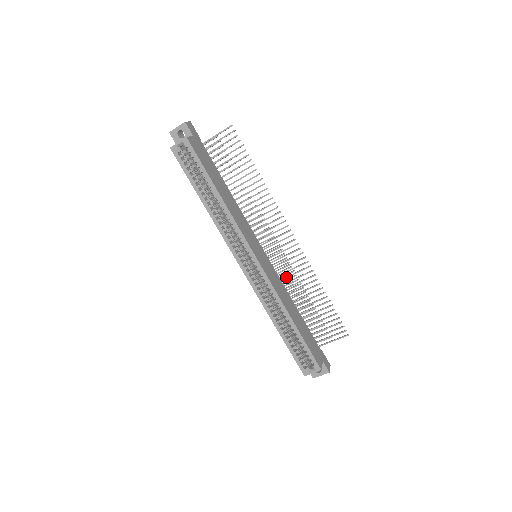
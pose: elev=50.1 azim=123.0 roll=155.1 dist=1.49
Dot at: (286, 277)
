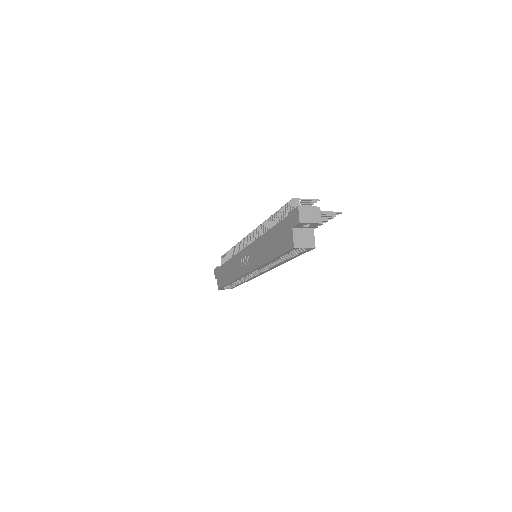
Dot at: occluded
